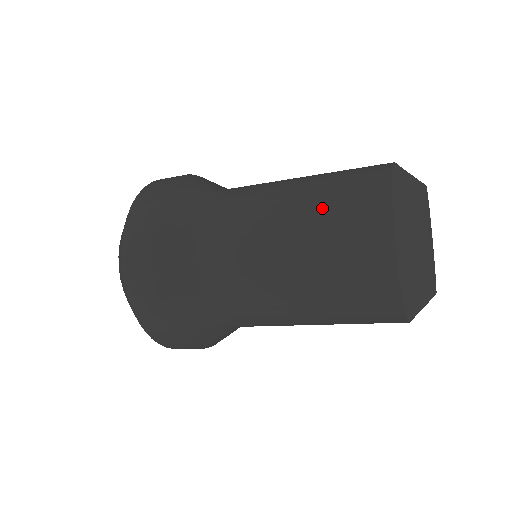
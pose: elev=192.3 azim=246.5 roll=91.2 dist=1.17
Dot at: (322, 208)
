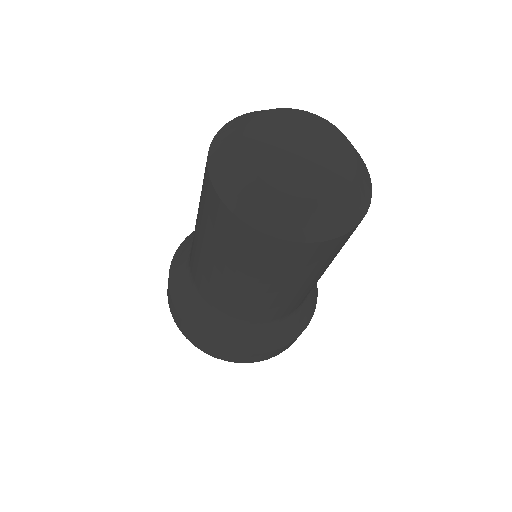
Dot at: occluded
